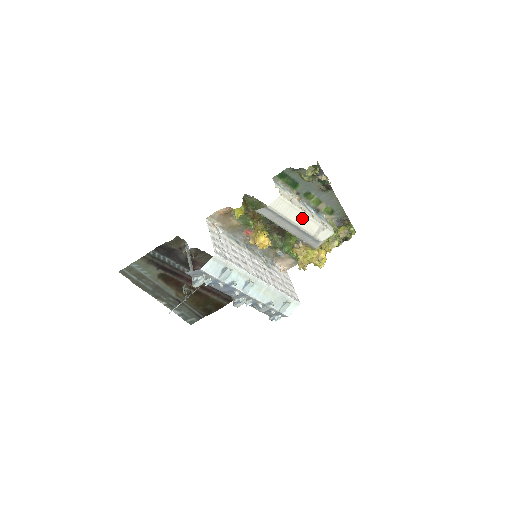
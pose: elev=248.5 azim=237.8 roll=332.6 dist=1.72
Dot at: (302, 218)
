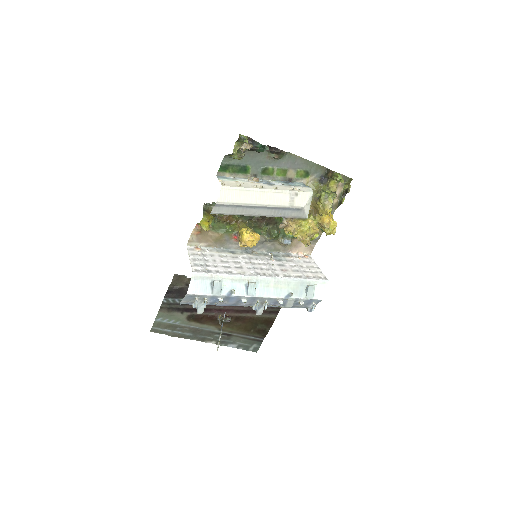
Dot at: (263, 196)
